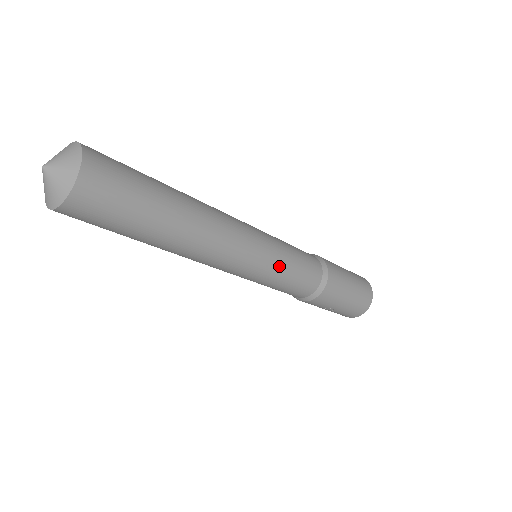
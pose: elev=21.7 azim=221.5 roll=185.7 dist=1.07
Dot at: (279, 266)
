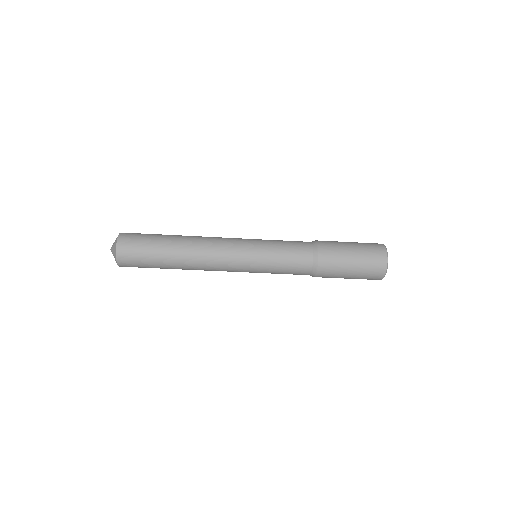
Dot at: (264, 242)
